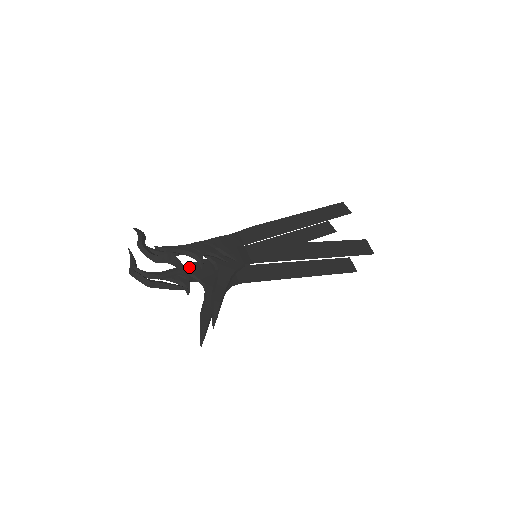
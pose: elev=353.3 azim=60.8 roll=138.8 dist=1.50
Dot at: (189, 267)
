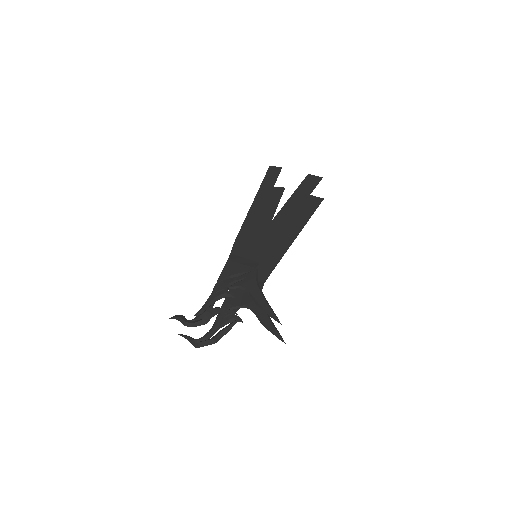
Dot at: (225, 306)
